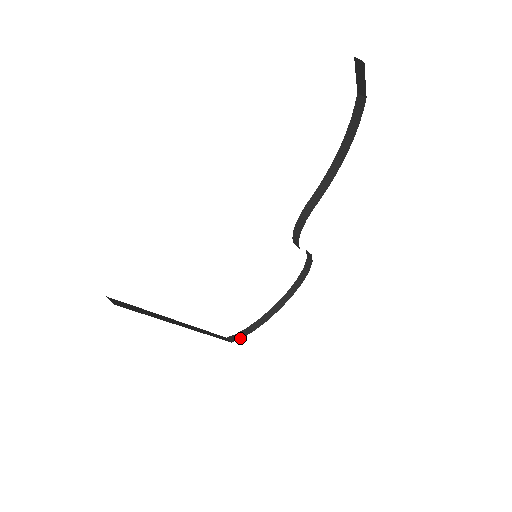
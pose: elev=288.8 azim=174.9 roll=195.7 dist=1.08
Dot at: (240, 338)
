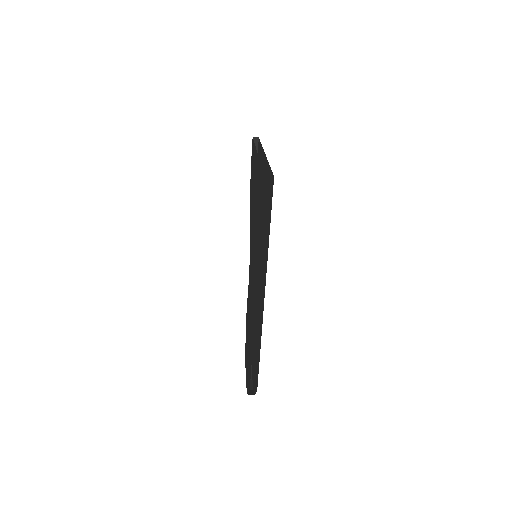
Dot at: occluded
